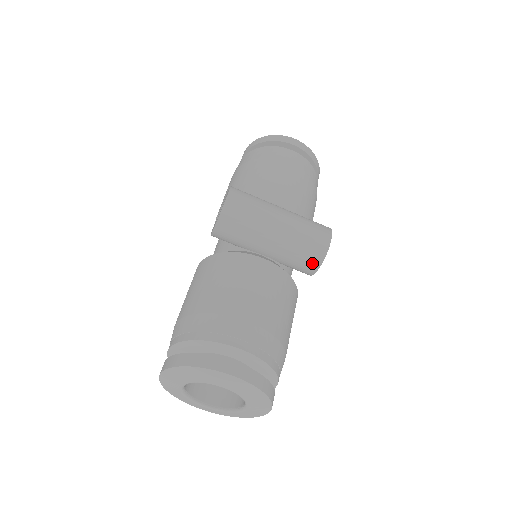
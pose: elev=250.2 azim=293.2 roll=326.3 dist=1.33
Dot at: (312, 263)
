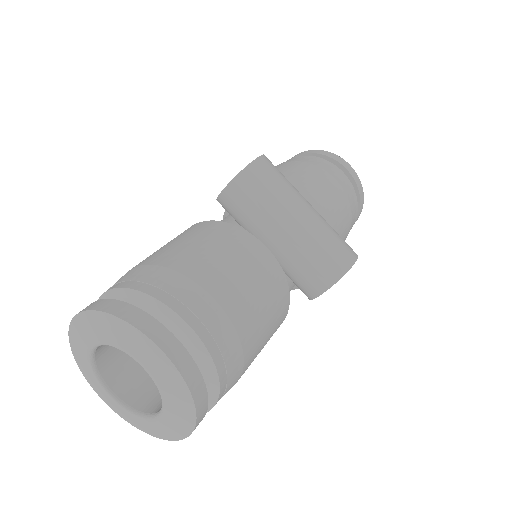
Dot at: (321, 280)
